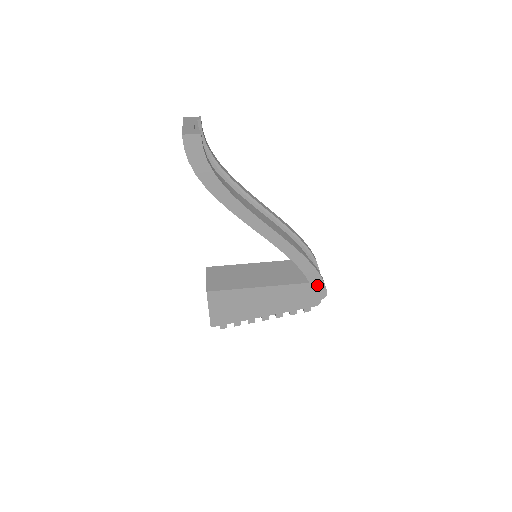
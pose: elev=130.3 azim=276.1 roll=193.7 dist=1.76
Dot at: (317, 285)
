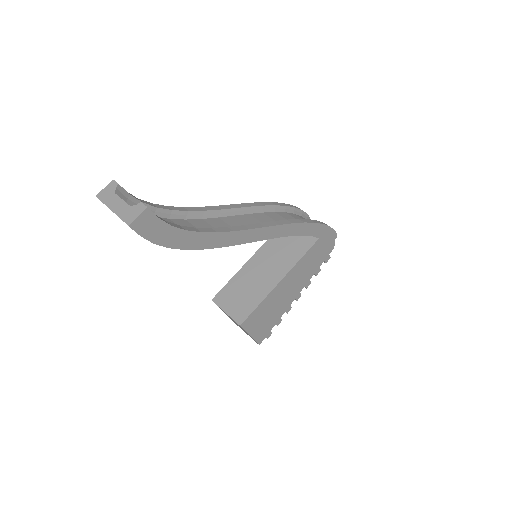
Dot at: (326, 234)
